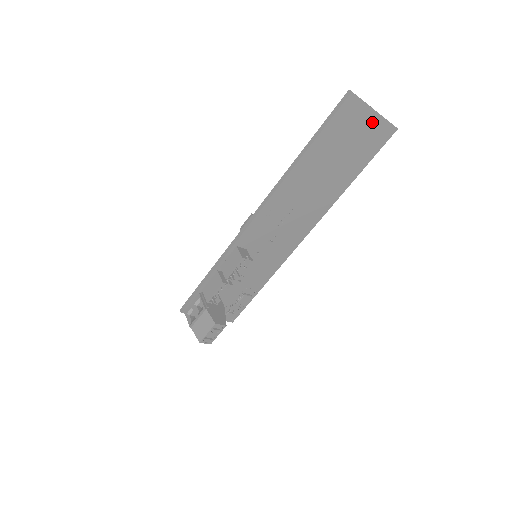
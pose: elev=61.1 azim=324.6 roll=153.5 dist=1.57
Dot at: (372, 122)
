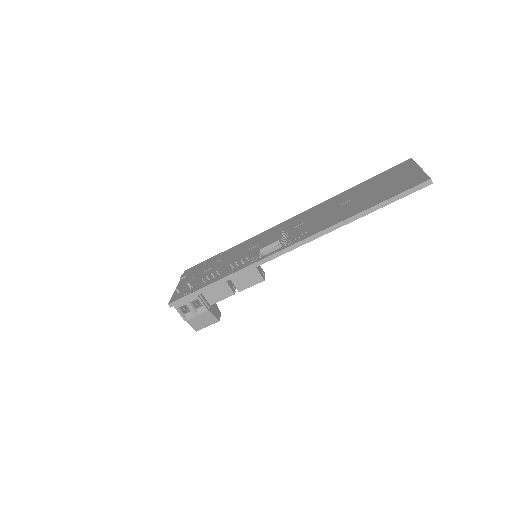
Dot at: occluded
